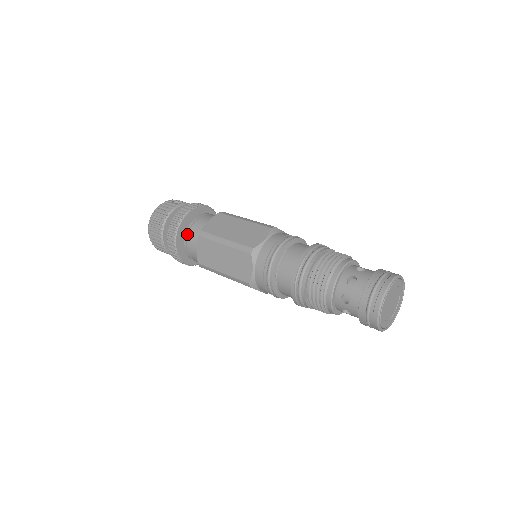
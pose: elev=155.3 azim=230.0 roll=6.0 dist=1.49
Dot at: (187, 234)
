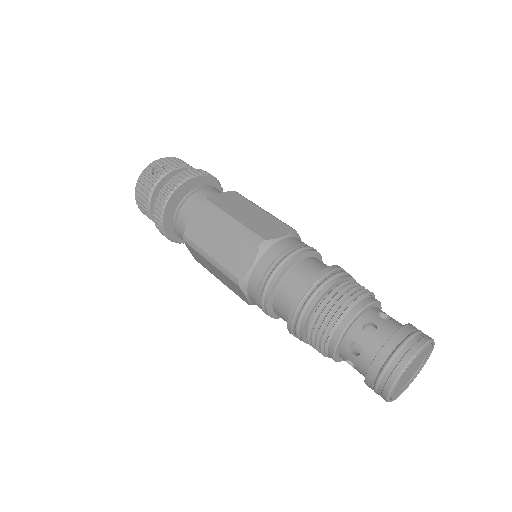
Dot at: (175, 227)
